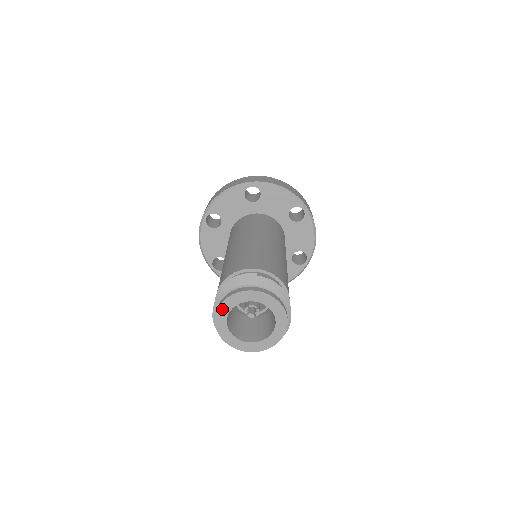
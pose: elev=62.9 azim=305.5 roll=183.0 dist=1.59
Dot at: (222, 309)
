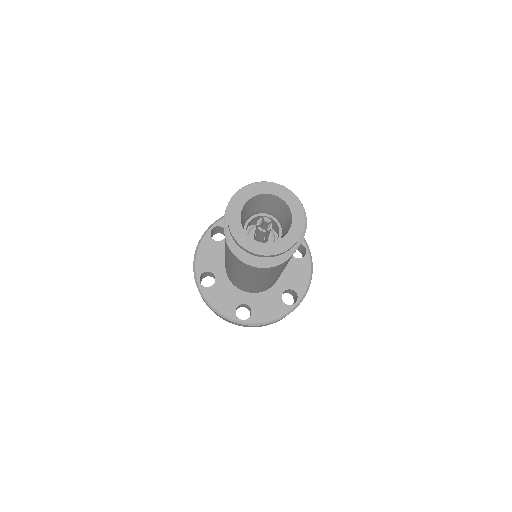
Dot at: (242, 195)
